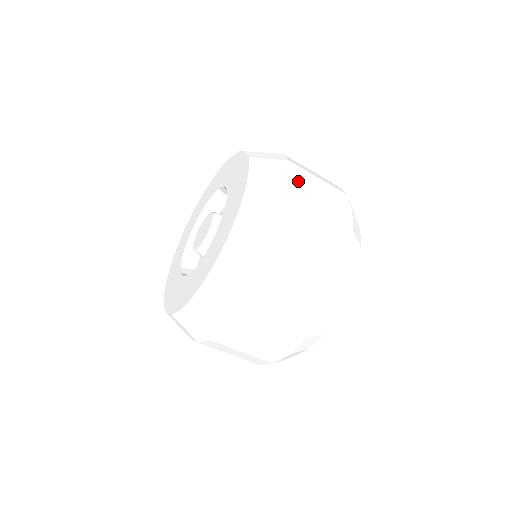
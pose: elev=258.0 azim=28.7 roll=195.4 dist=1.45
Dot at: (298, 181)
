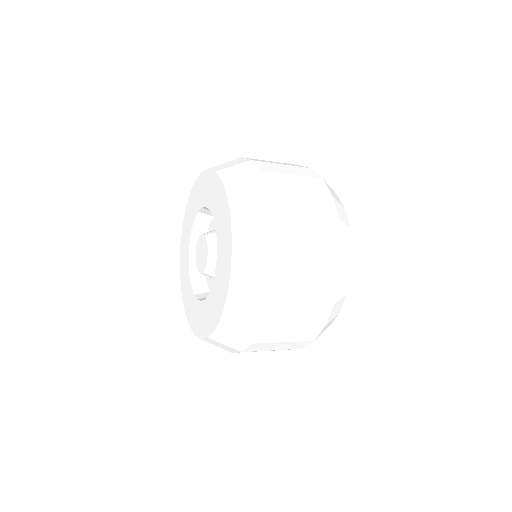
Dot at: (281, 218)
